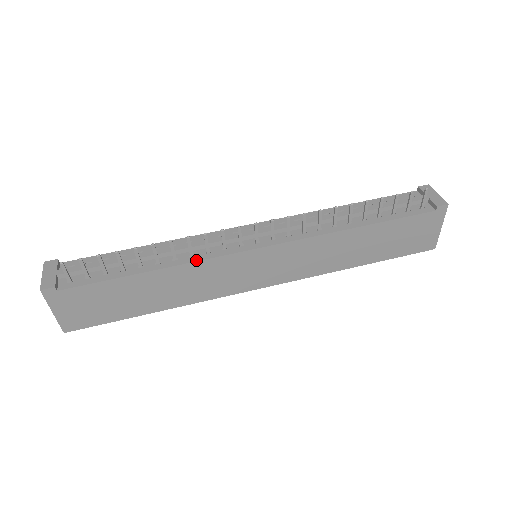
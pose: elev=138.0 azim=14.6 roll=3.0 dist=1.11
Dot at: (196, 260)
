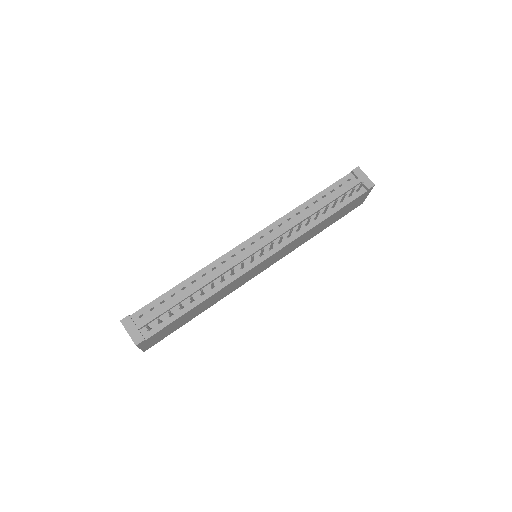
Dot at: (228, 284)
